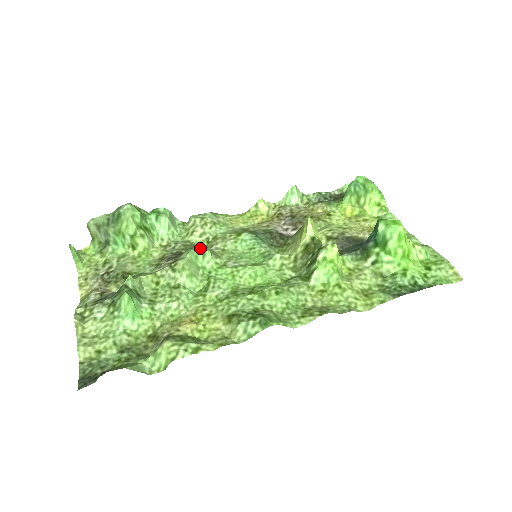
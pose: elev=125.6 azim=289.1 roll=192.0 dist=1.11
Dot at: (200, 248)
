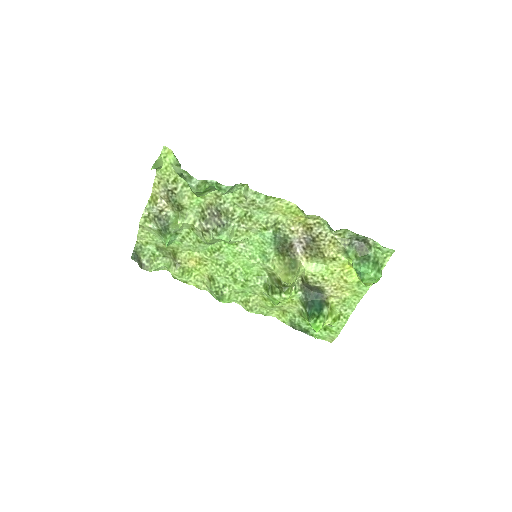
Dot at: (224, 238)
